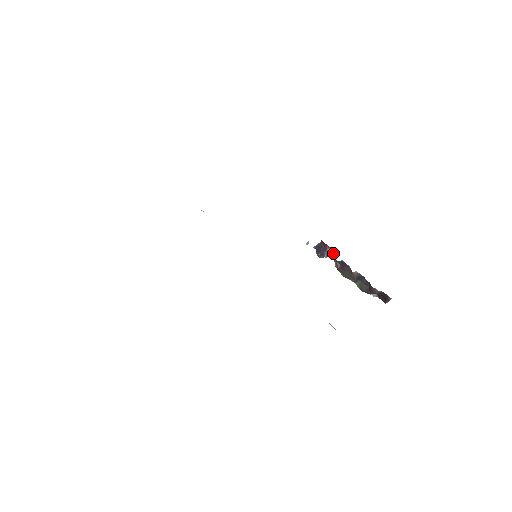
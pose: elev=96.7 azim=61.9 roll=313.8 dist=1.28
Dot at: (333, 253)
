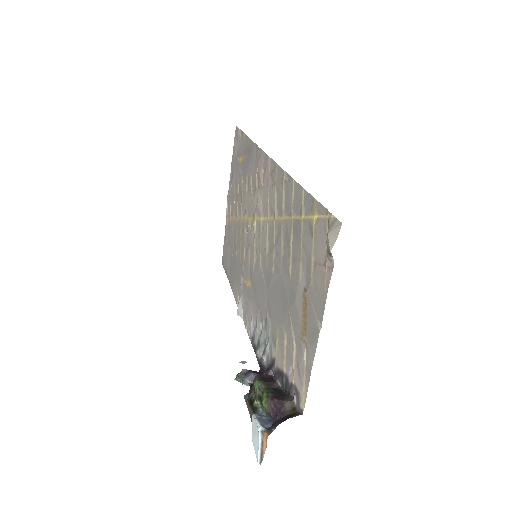
Dot at: occluded
